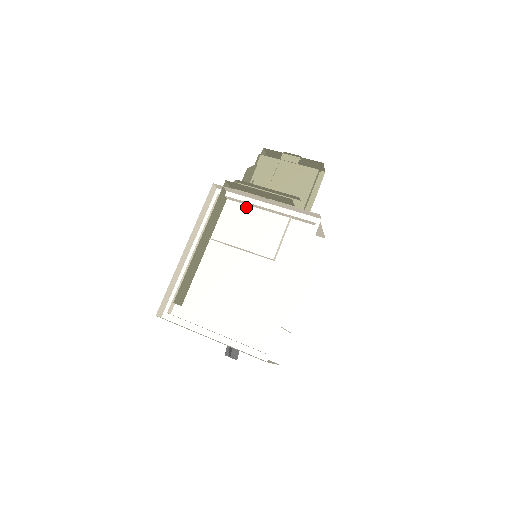
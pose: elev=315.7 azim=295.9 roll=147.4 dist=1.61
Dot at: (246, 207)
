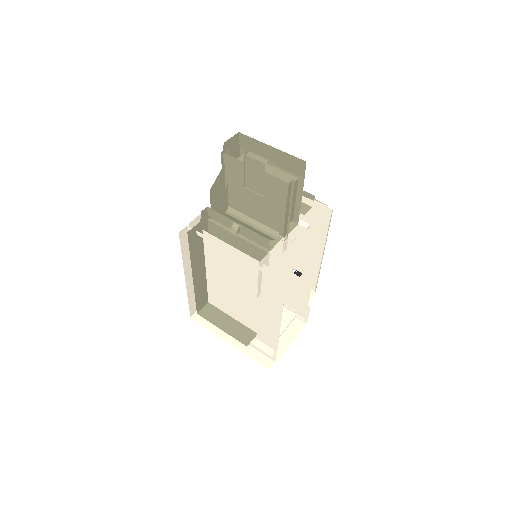
Dot at: (221, 242)
